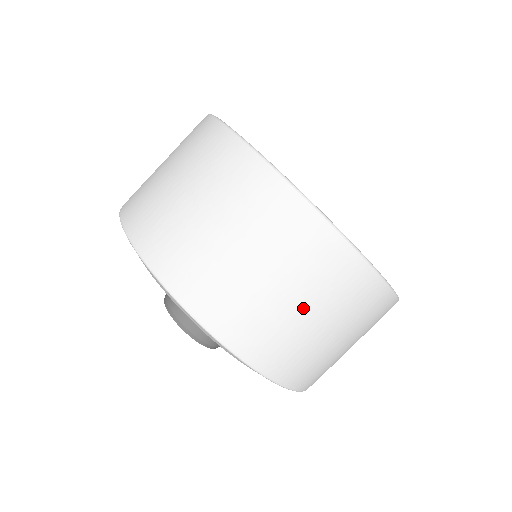
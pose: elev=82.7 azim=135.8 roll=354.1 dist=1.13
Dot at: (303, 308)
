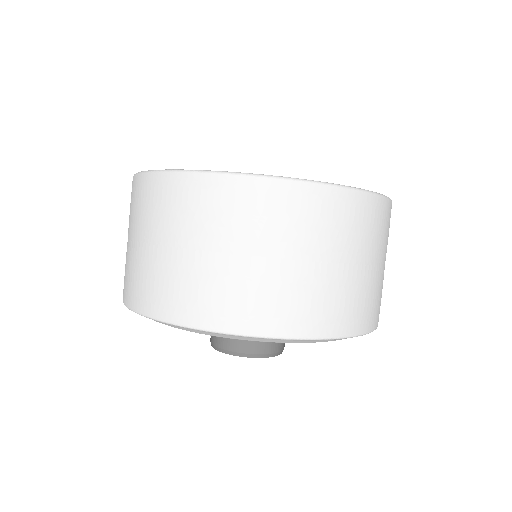
Dot at: (382, 264)
